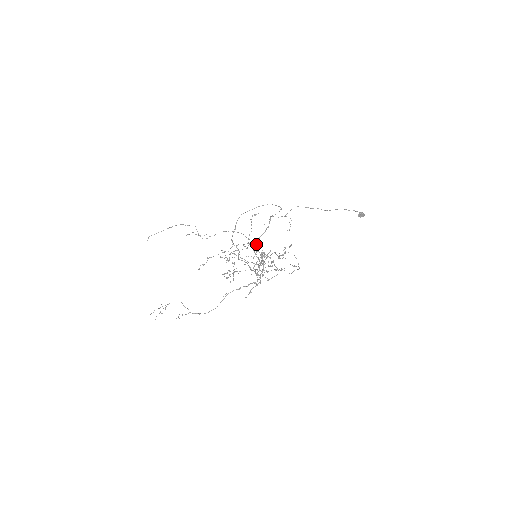
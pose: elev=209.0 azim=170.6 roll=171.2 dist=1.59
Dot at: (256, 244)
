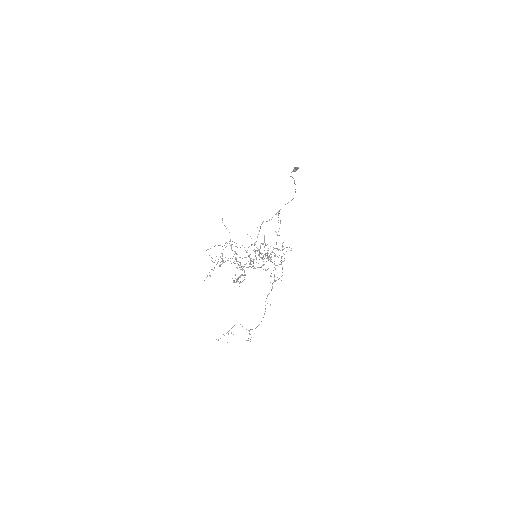
Dot at: occluded
